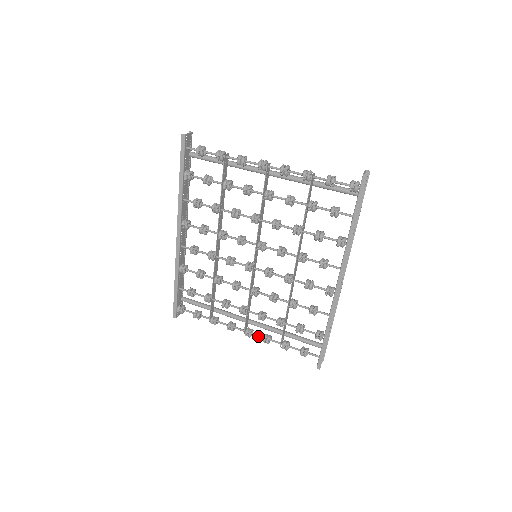
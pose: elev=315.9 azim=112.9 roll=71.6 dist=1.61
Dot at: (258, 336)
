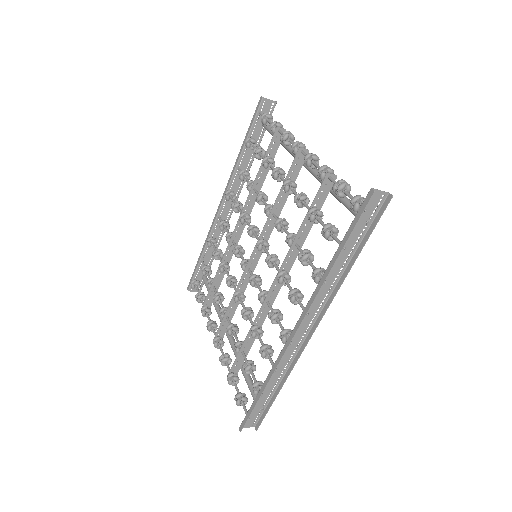
Dot at: (221, 351)
